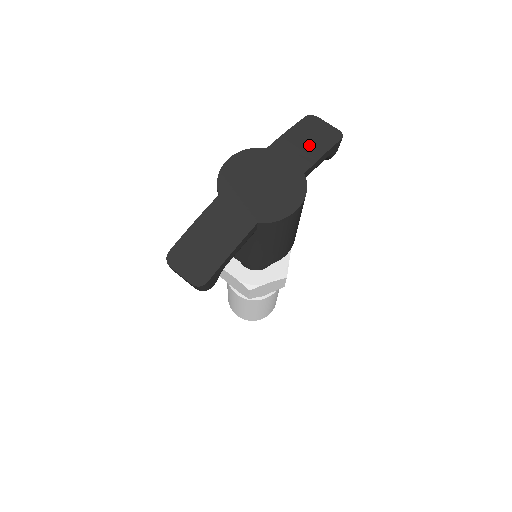
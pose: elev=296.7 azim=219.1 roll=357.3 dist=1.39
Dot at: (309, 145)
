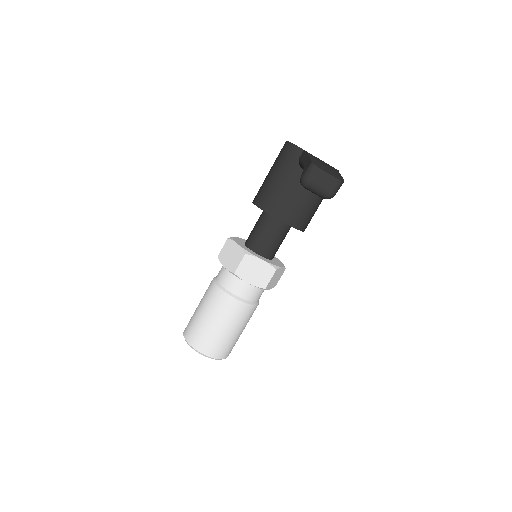
Dot at: occluded
